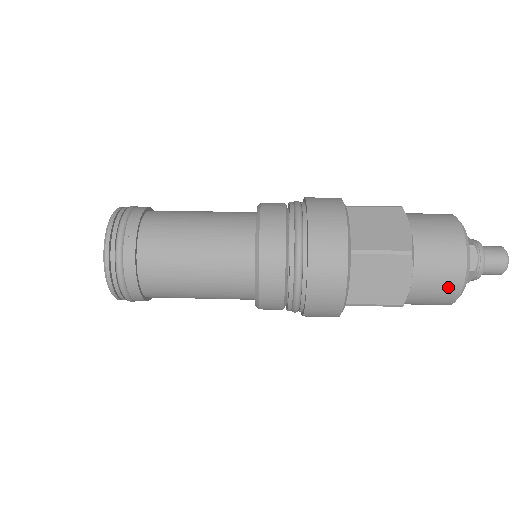
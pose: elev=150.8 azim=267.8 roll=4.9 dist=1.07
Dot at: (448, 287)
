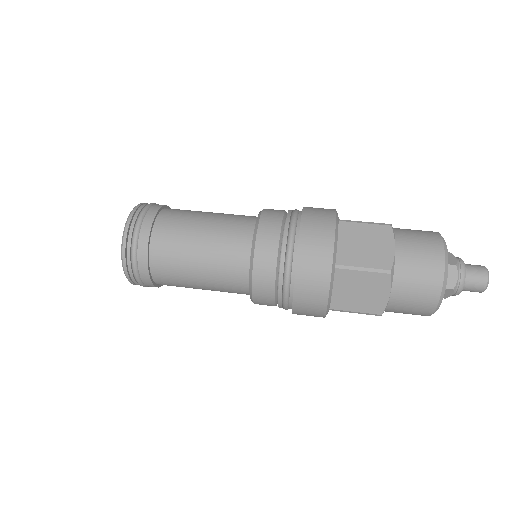
Dot at: occluded
